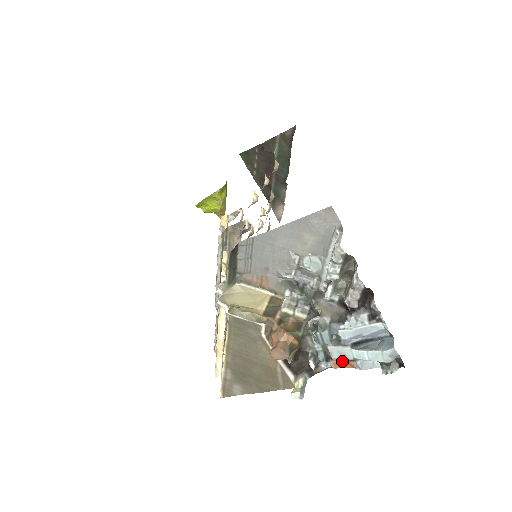
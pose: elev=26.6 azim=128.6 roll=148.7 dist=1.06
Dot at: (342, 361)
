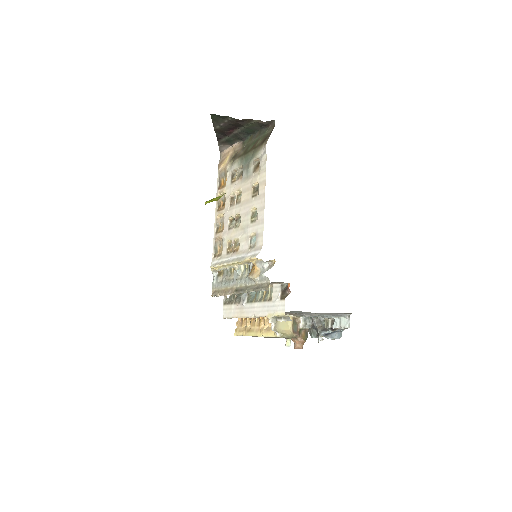
Dot at: occluded
